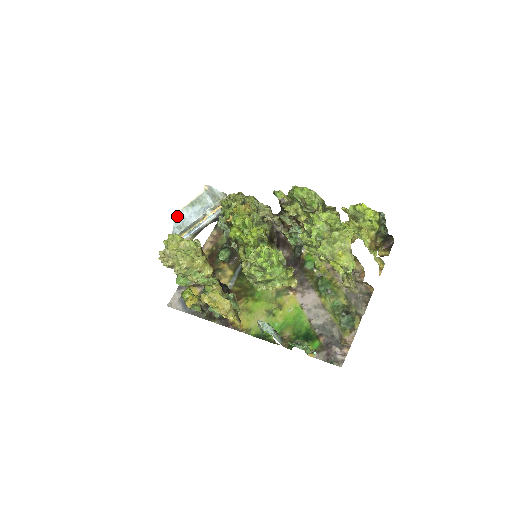
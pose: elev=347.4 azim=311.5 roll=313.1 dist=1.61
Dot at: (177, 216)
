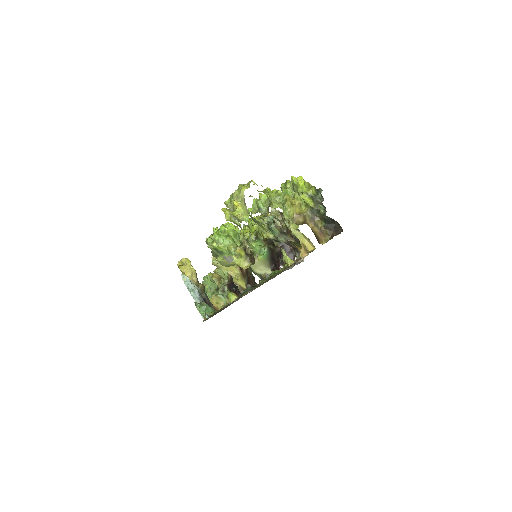
Dot at: occluded
